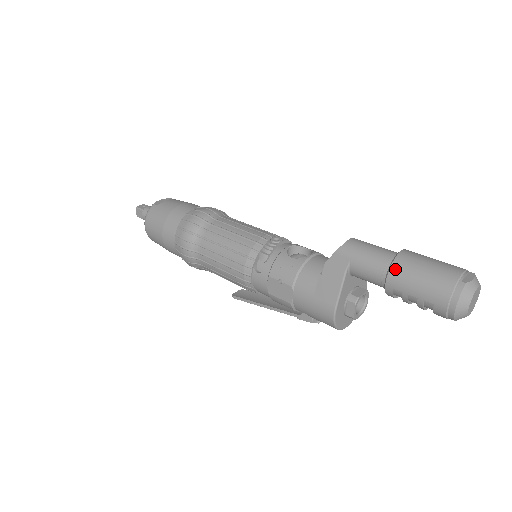
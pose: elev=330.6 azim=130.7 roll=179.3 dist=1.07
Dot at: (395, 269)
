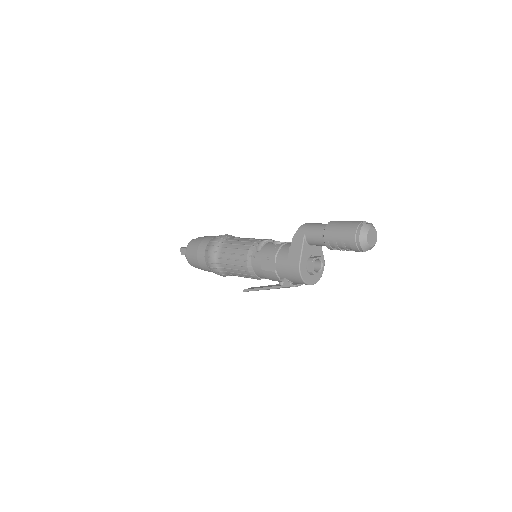
Dot at: (328, 228)
